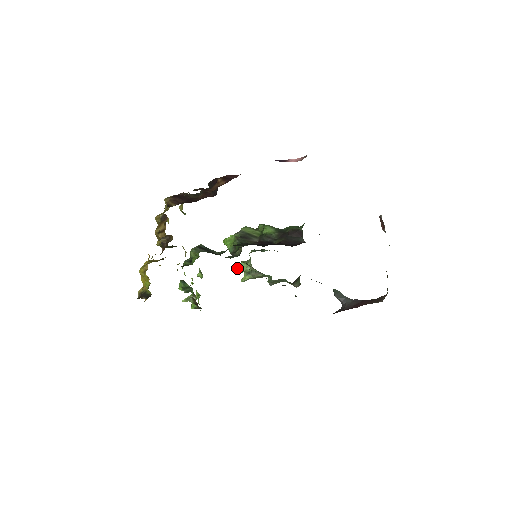
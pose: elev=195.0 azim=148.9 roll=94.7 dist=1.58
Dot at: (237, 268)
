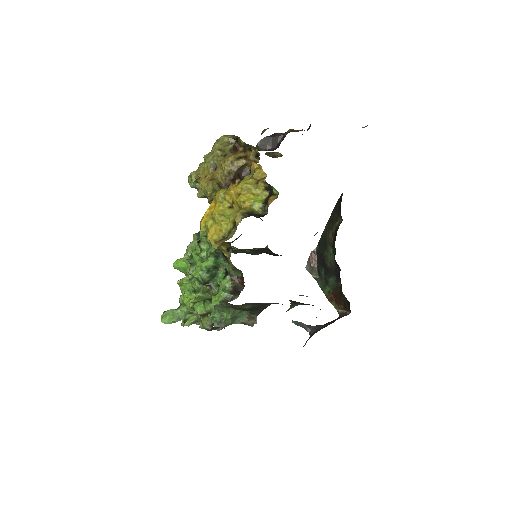
Dot at: (163, 318)
